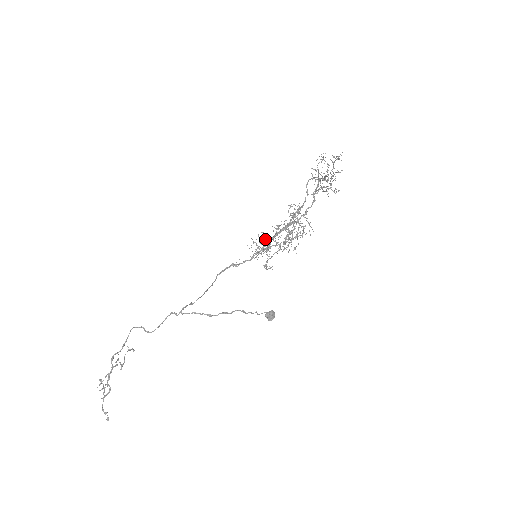
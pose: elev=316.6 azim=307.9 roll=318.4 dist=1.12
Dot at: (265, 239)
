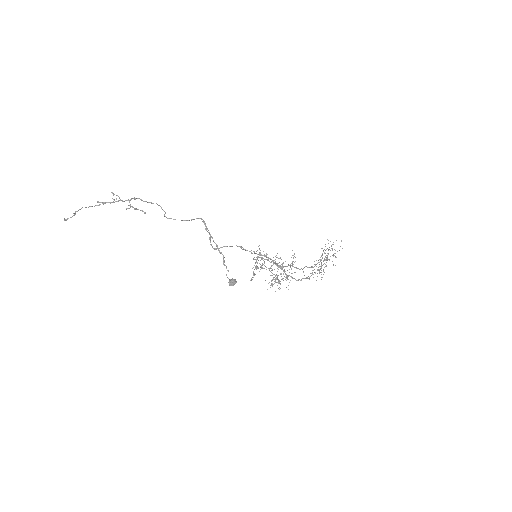
Dot at: occluded
